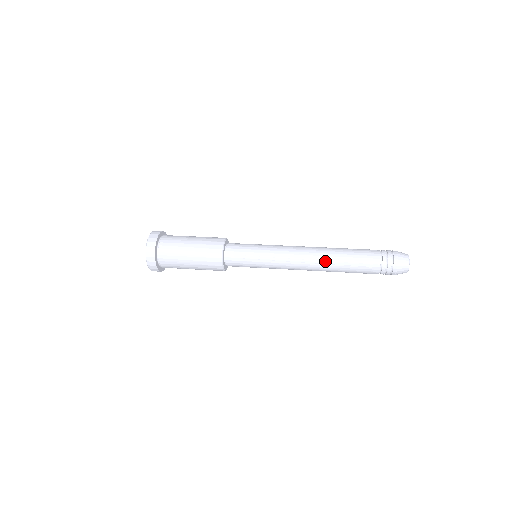
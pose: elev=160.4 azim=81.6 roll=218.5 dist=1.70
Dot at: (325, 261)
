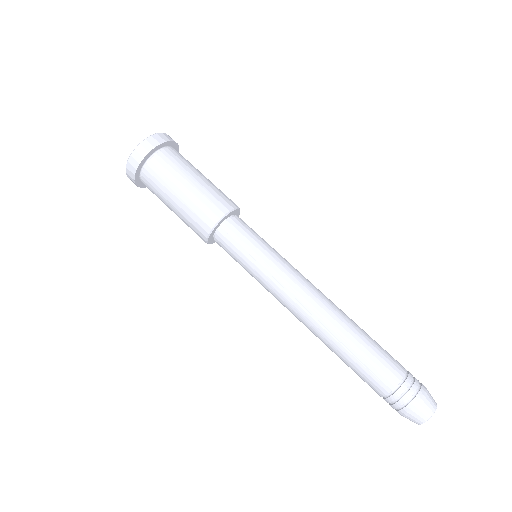
Dot at: occluded
